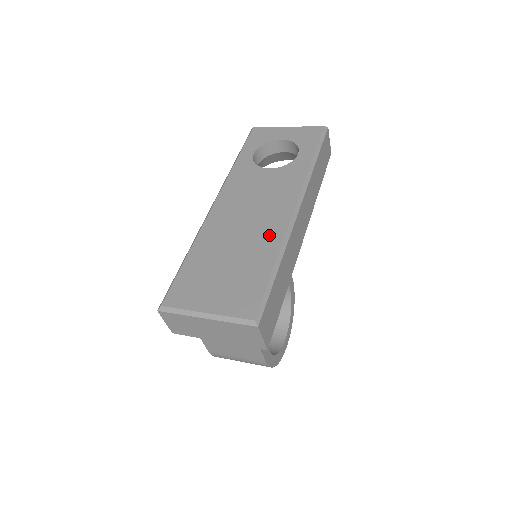
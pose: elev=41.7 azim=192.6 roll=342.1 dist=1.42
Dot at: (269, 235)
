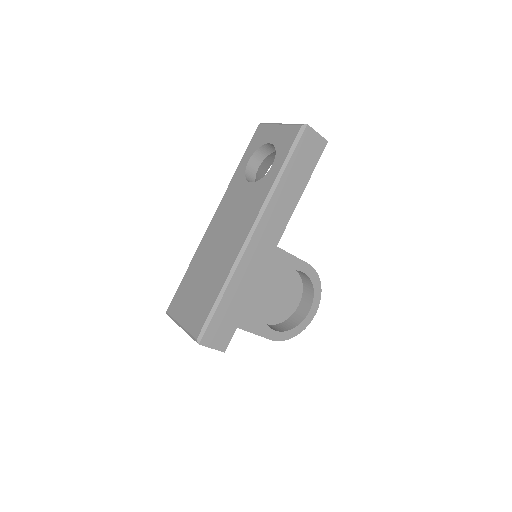
Dot at: (226, 261)
